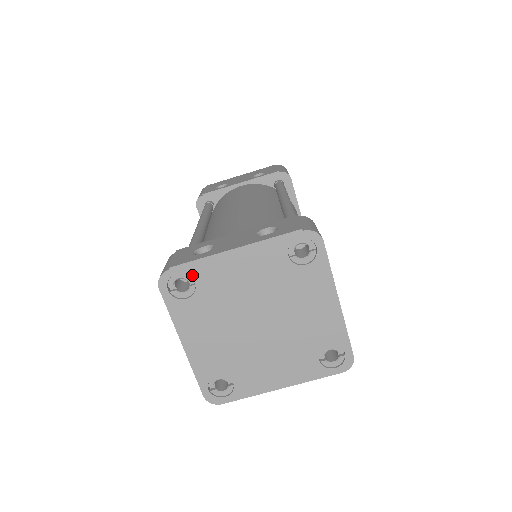
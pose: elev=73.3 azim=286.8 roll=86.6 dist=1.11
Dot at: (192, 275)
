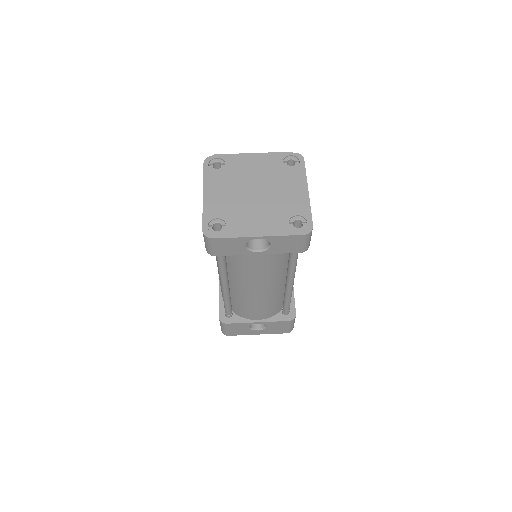
Dot at: (225, 160)
